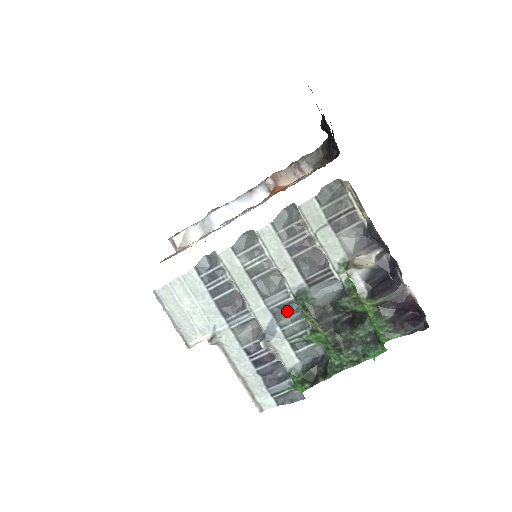
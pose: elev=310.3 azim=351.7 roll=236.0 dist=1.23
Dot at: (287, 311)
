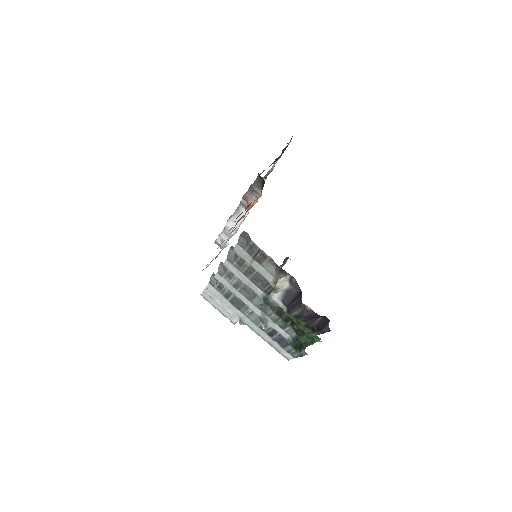
Dot at: (268, 306)
